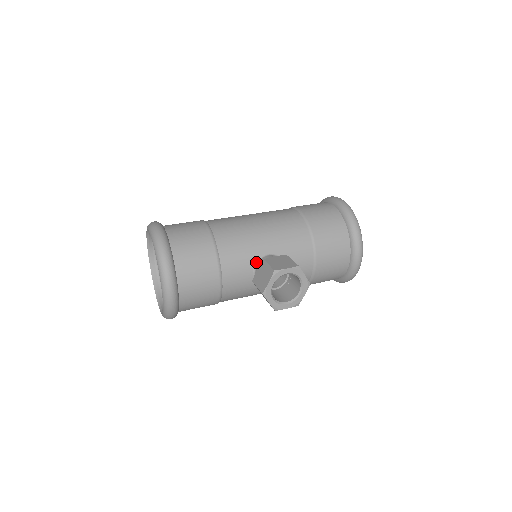
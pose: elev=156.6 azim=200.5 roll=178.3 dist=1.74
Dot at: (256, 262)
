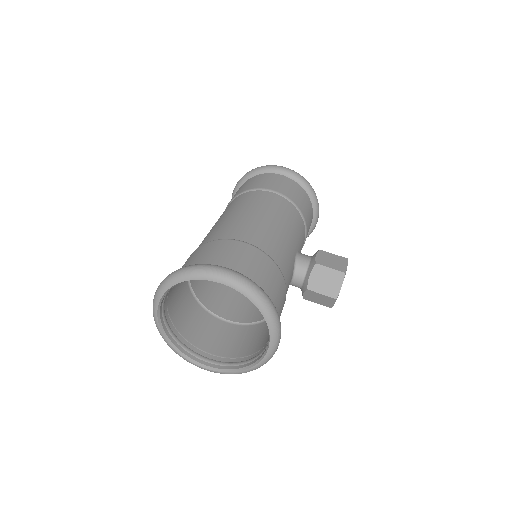
Dot at: (294, 267)
